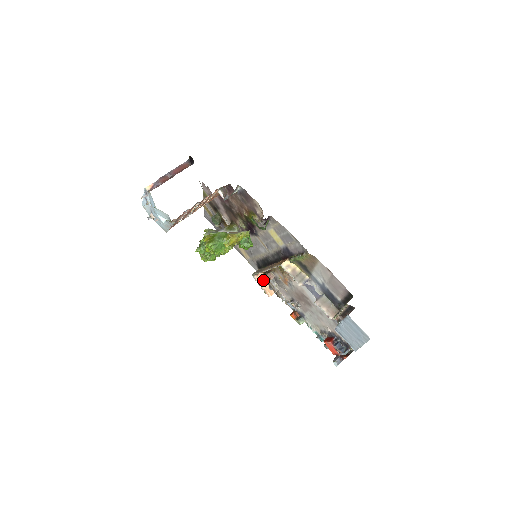
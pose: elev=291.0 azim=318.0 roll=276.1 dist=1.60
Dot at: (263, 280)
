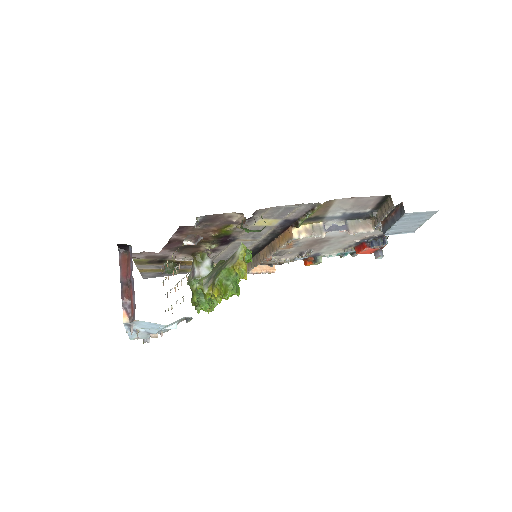
Dot at: (257, 267)
